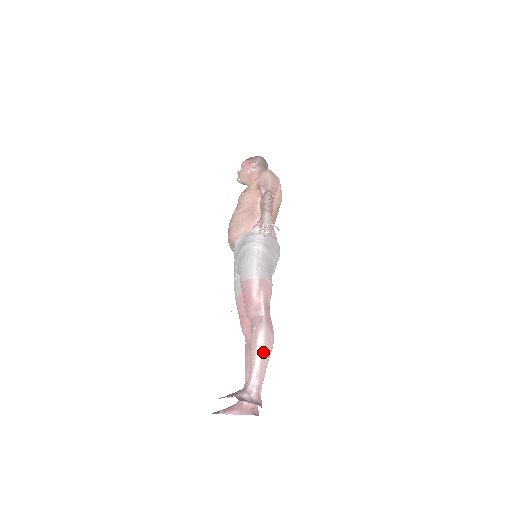
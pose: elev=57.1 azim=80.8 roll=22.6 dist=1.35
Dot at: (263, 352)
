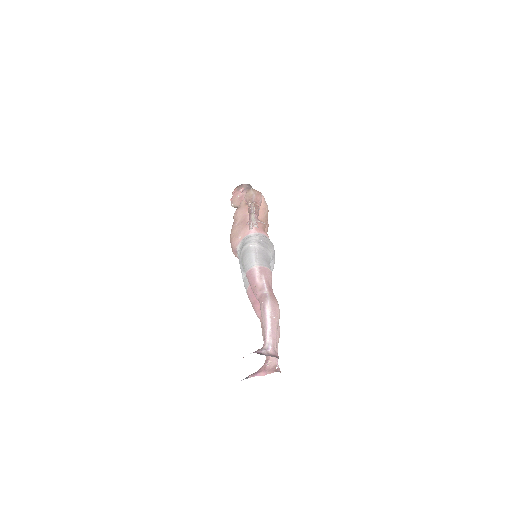
Dot at: (272, 318)
